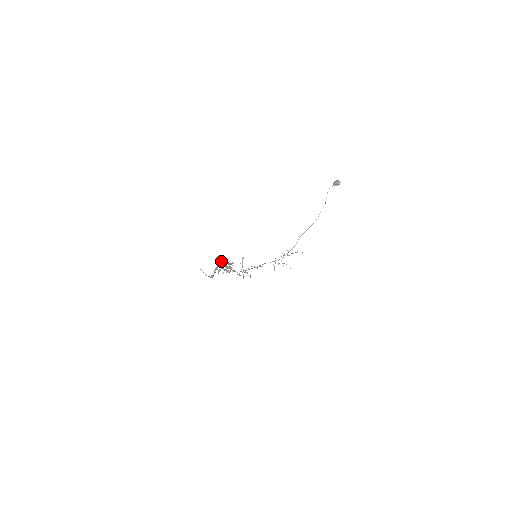
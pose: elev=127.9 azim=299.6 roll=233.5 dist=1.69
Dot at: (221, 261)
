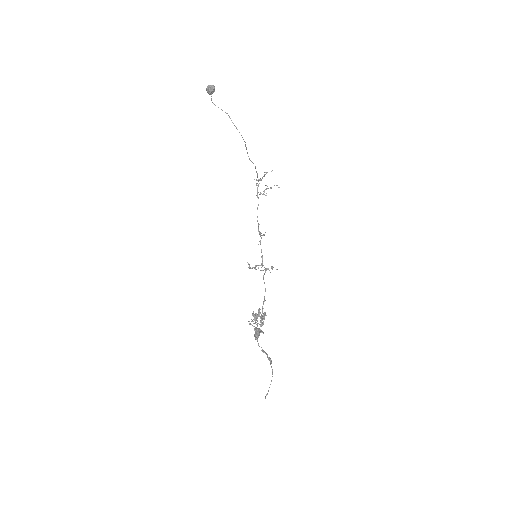
Dot at: (257, 341)
